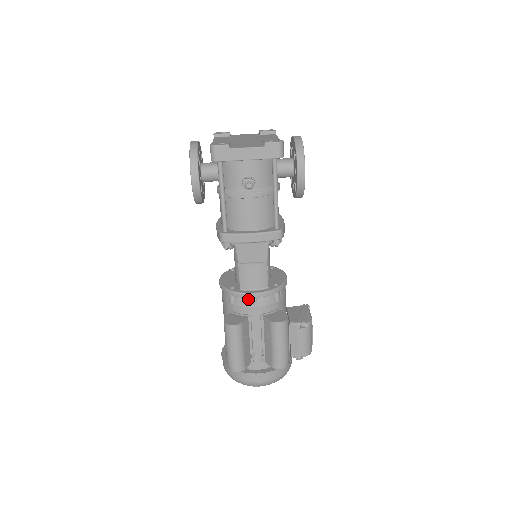
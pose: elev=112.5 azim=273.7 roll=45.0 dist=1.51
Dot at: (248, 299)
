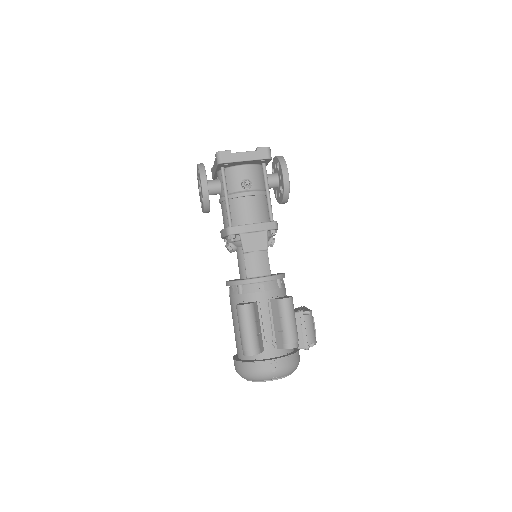
Dot at: (255, 285)
